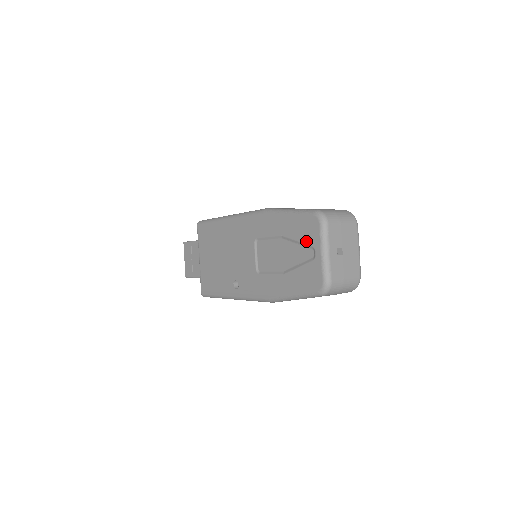
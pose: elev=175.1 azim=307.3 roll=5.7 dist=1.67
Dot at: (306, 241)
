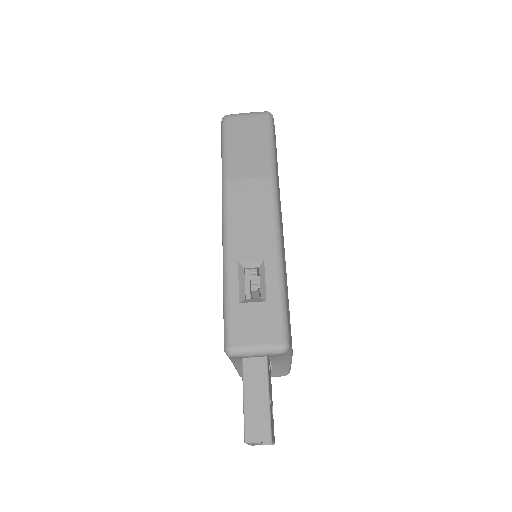
Dot at: occluded
